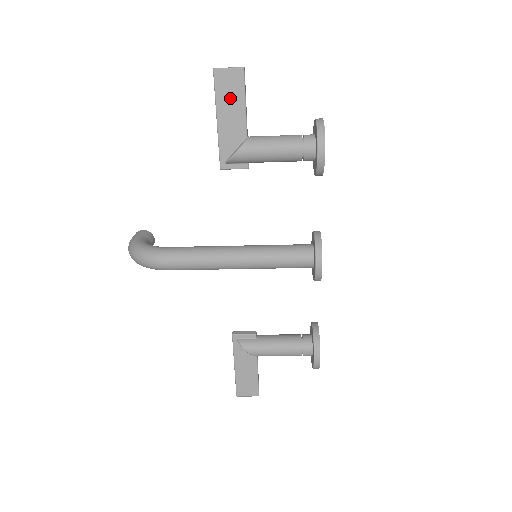
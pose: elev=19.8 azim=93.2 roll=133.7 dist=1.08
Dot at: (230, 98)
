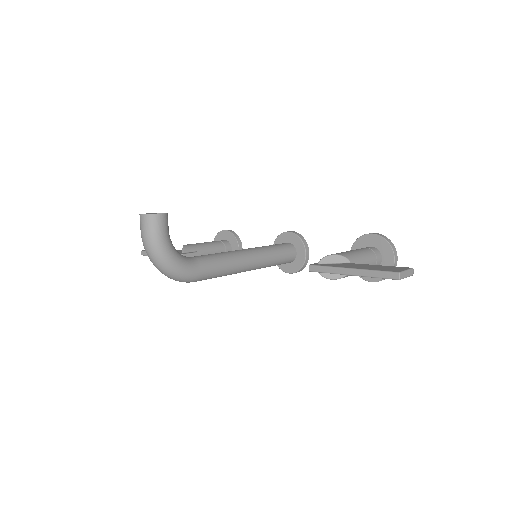
Dot at: occluded
